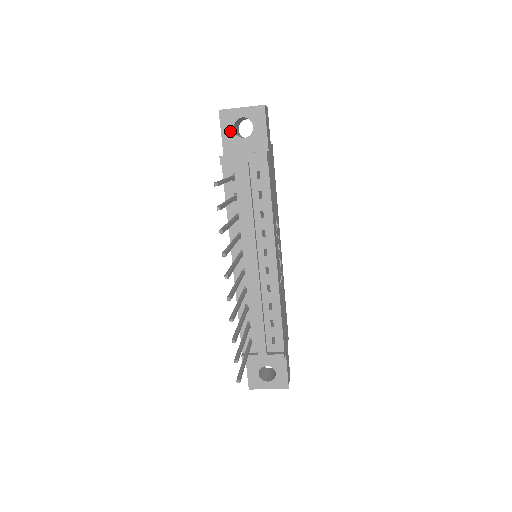
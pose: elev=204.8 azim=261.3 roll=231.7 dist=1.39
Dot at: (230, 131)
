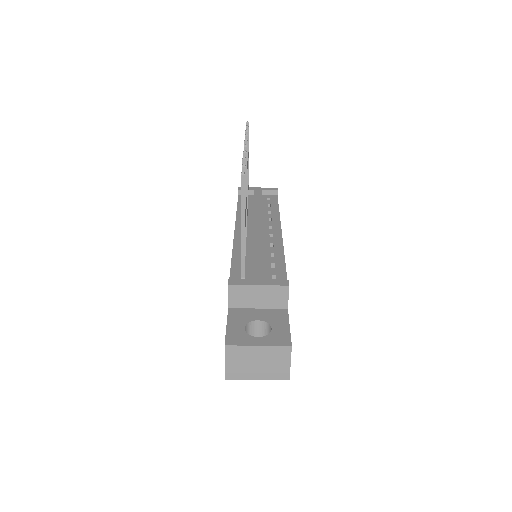
Dot at: occluded
